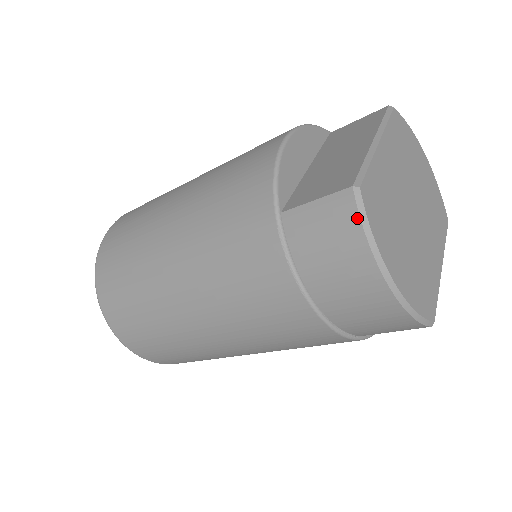
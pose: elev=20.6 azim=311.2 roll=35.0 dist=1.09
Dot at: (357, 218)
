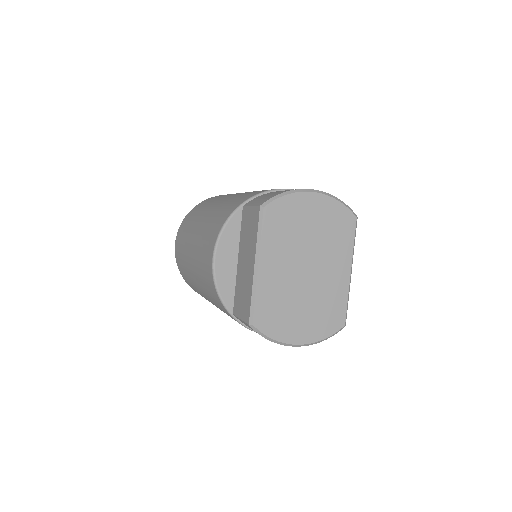
Dot at: occluded
